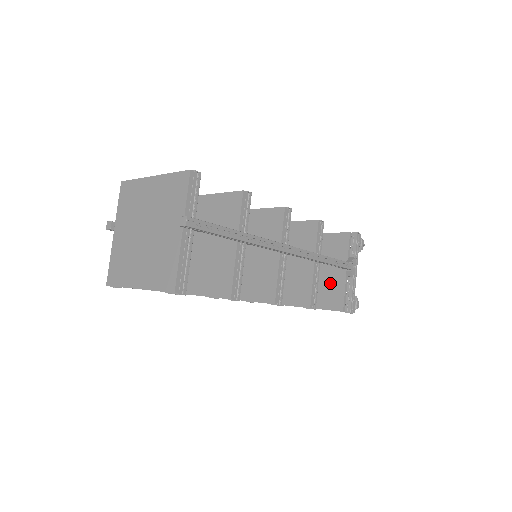
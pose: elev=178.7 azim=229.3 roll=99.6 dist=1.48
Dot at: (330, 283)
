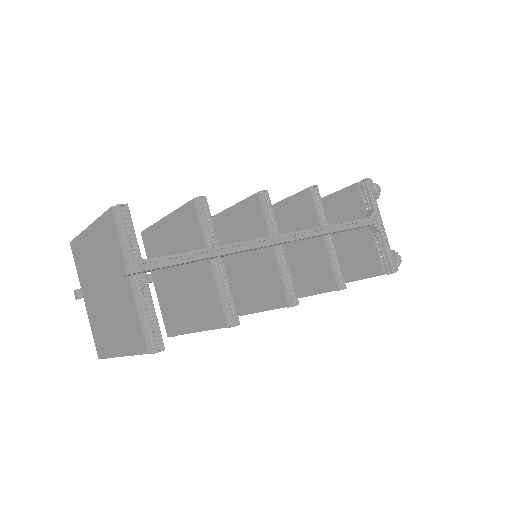
Dot at: (358, 247)
